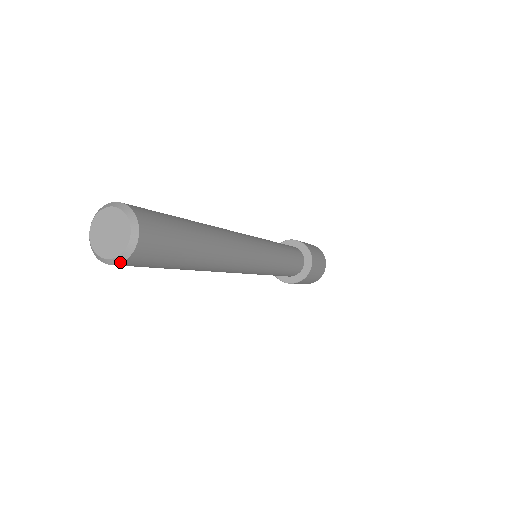
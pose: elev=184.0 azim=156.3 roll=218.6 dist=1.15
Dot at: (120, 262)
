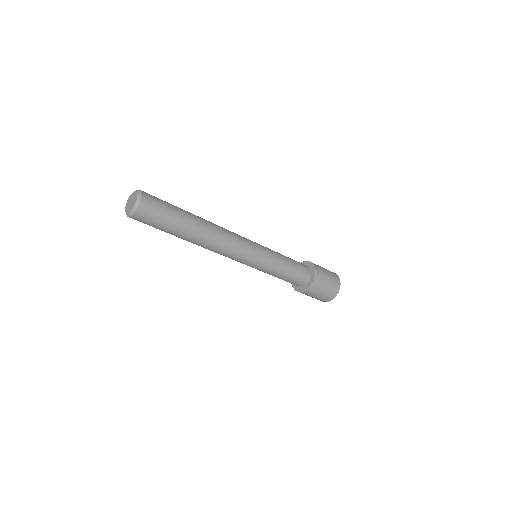
Dot at: (138, 205)
